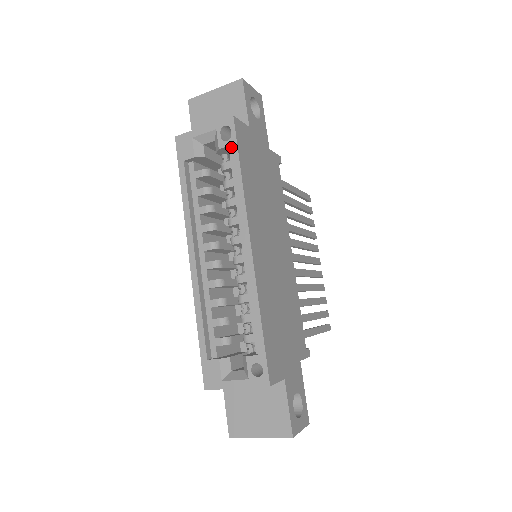
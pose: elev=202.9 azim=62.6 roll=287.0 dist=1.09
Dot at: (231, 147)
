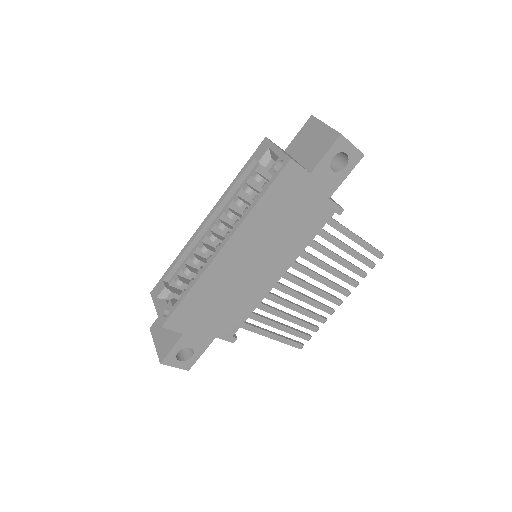
Dot at: (271, 178)
